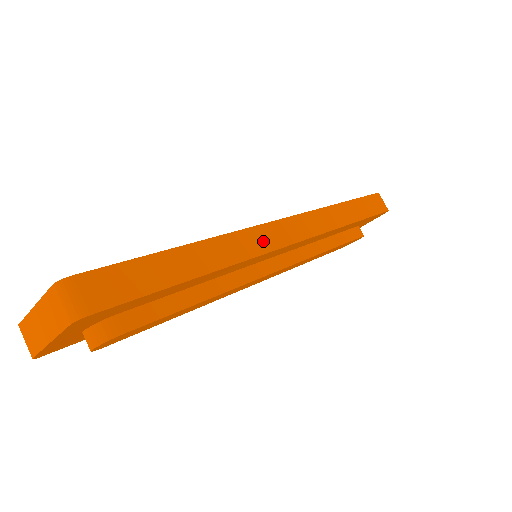
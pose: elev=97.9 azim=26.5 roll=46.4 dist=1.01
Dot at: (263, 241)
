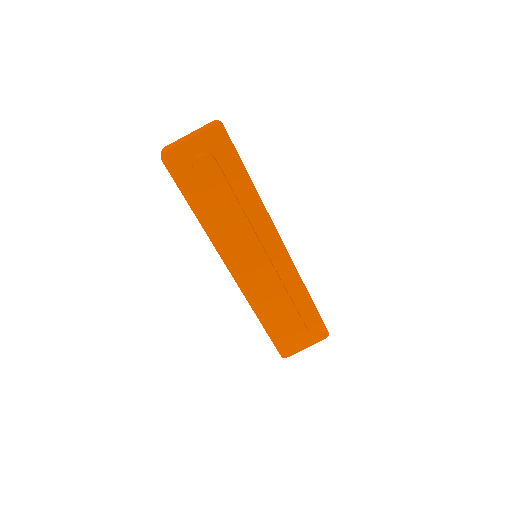
Dot at: occluded
